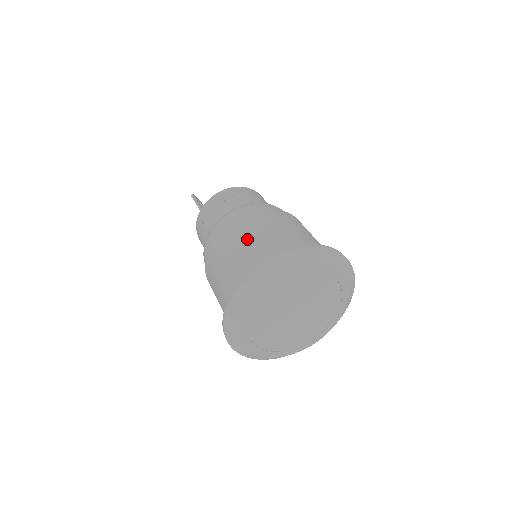
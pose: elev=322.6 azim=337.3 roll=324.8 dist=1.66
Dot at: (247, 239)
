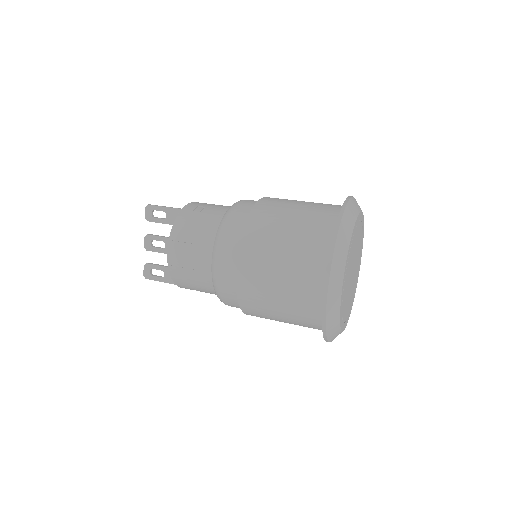
Dot at: occluded
